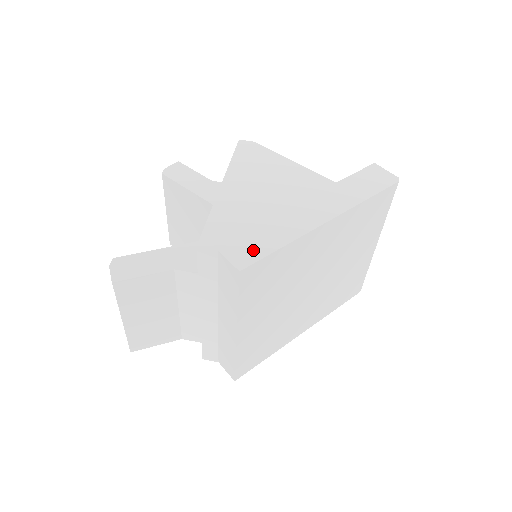
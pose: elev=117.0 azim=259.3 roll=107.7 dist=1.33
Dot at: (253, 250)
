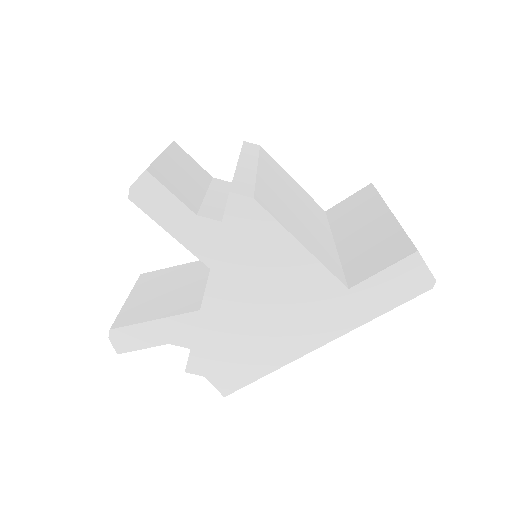
Dot at: (237, 378)
